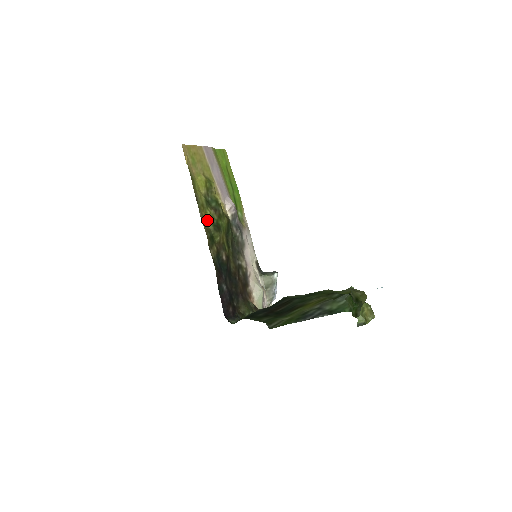
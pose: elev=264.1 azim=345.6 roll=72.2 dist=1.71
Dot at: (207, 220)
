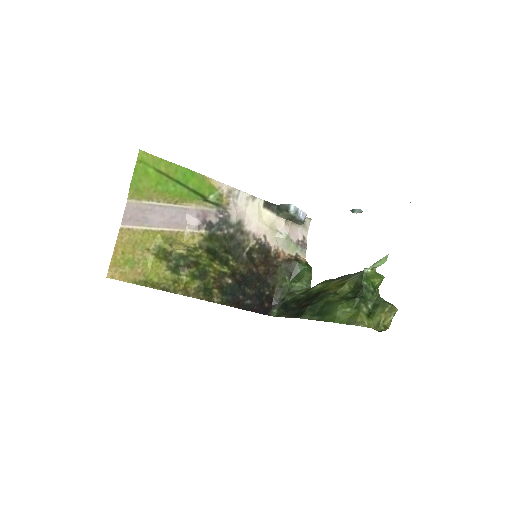
Dot at: (189, 285)
